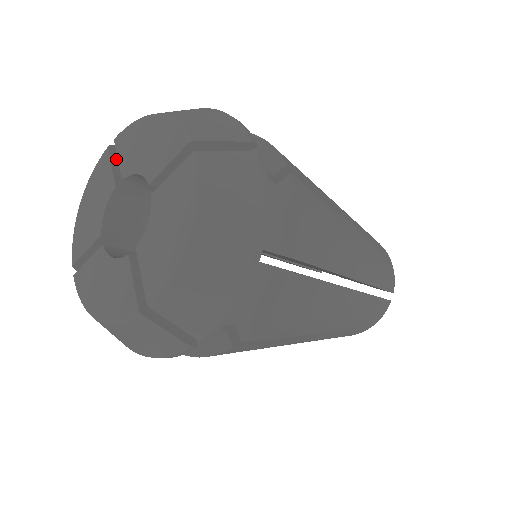
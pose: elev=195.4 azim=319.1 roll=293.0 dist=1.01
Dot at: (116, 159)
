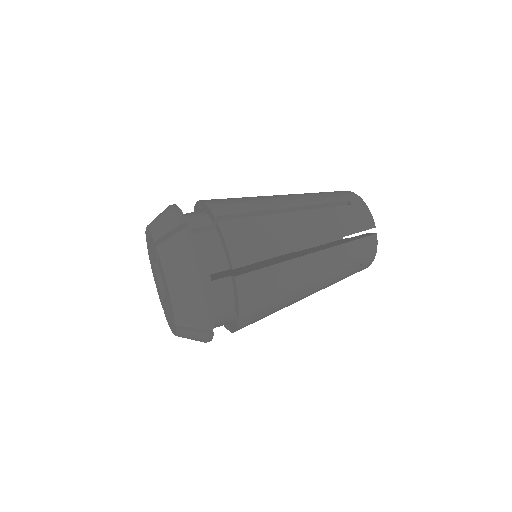
Dot at: occluded
